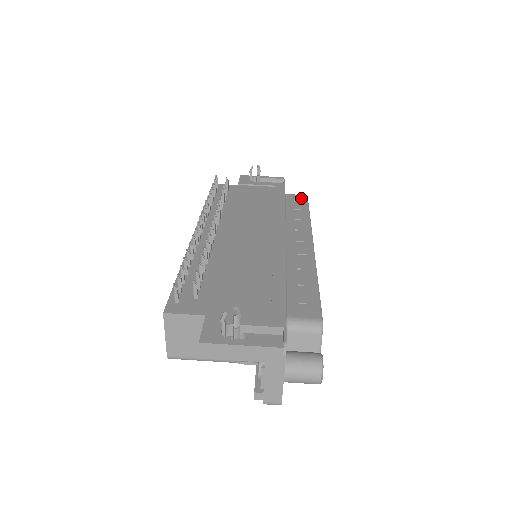
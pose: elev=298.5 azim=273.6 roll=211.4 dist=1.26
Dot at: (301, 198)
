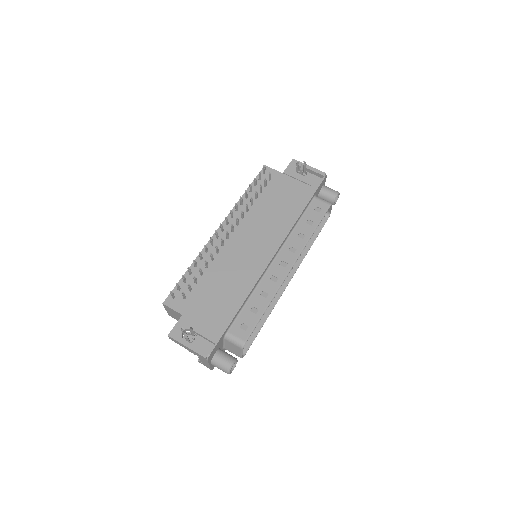
Dot at: (324, 205)
